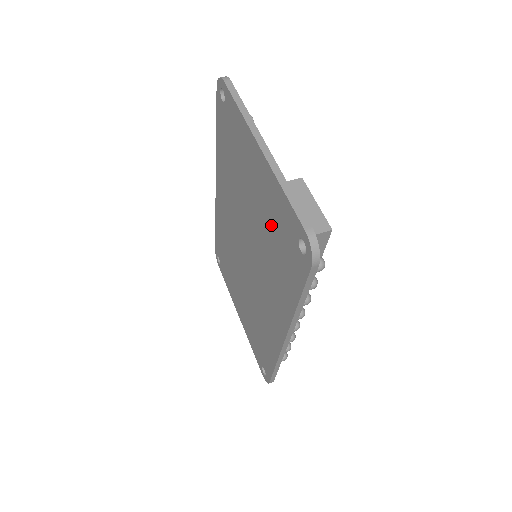
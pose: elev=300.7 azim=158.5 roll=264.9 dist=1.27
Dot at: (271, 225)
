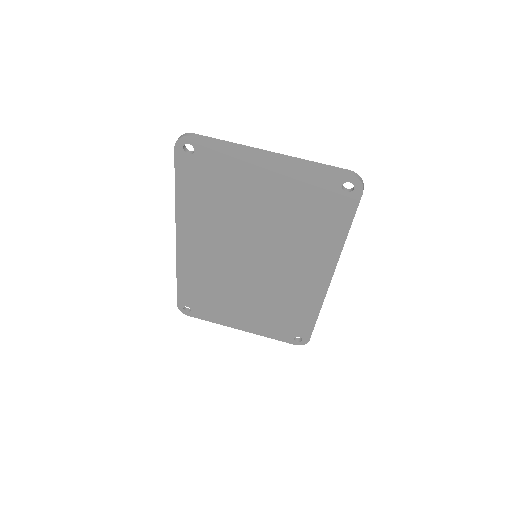
Dot at: (297, 203)
